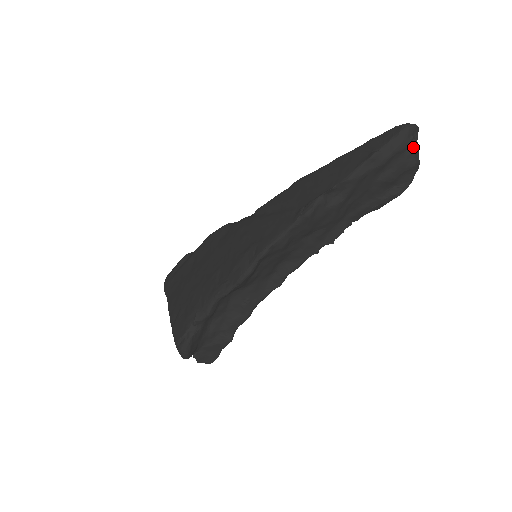
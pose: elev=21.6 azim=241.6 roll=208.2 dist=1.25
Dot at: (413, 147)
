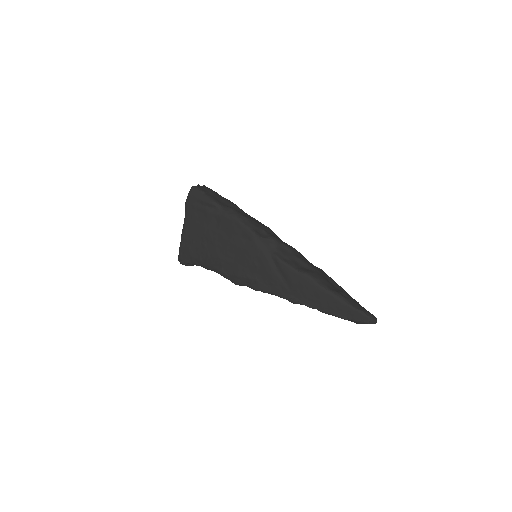
Dot at: occluded
